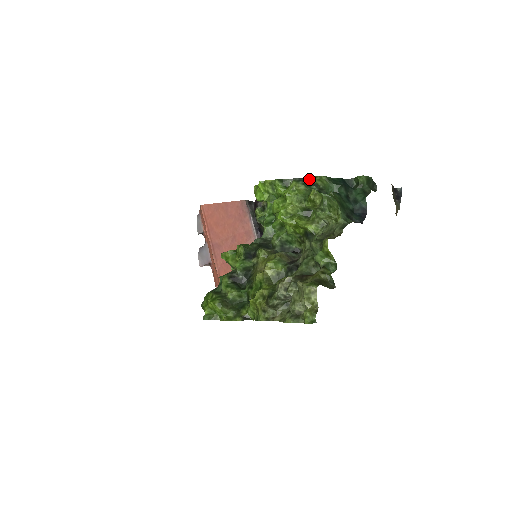
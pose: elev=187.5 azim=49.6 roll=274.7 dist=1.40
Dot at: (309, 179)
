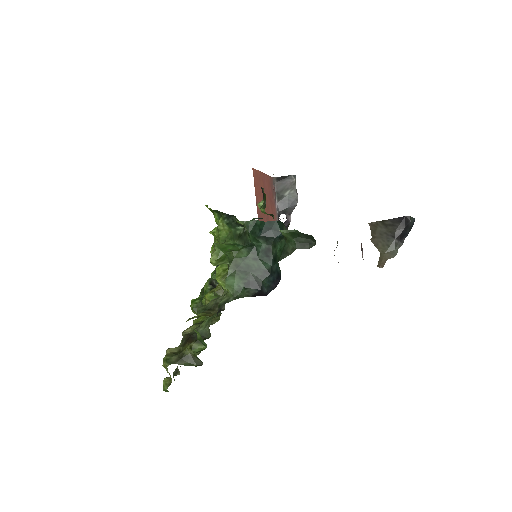
Dot at: (235, 217)
